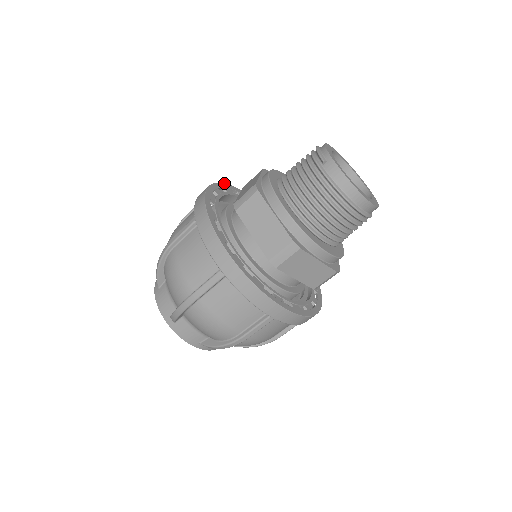
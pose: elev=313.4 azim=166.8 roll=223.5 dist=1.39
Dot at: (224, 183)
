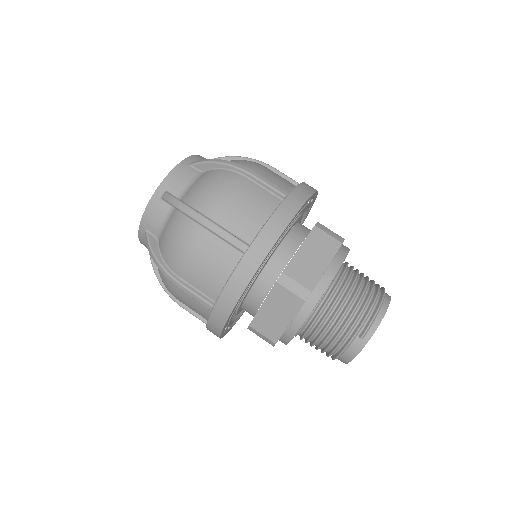
Dot at: (311, 196)
